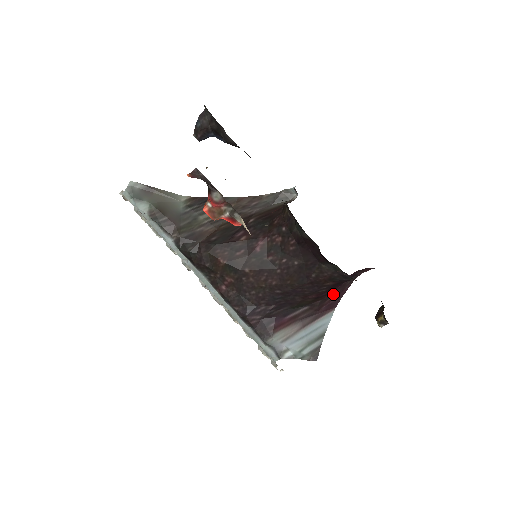
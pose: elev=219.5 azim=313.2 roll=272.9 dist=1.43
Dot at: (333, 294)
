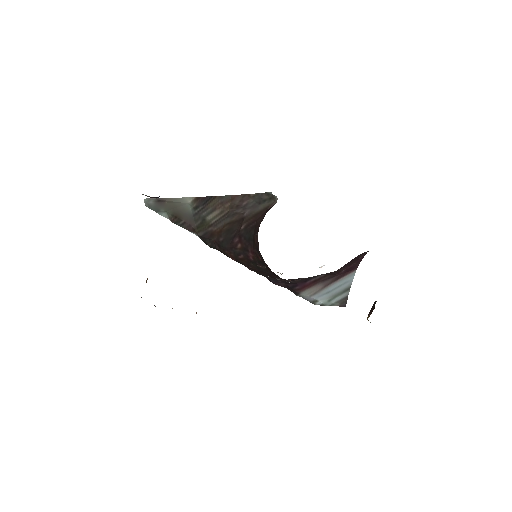
Dot at: (346, 265)
